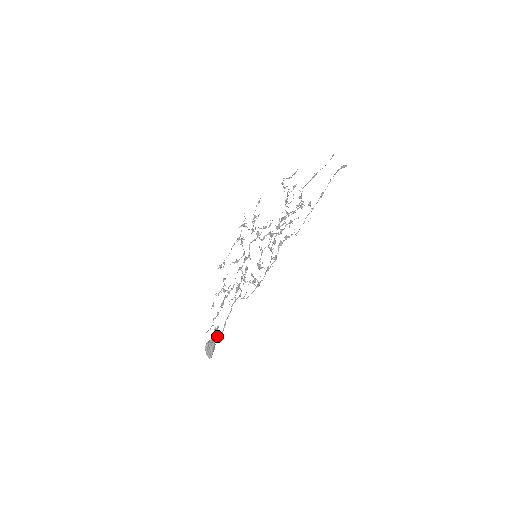
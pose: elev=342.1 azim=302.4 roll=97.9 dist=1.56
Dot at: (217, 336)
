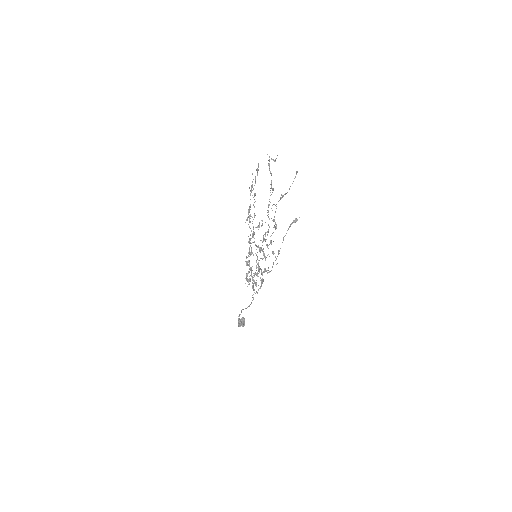
Dot at: occluded
